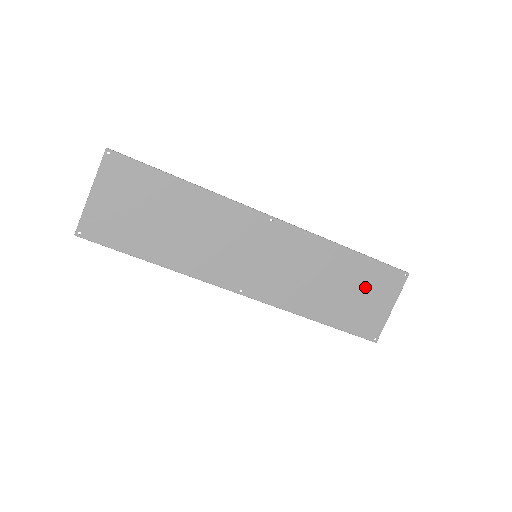
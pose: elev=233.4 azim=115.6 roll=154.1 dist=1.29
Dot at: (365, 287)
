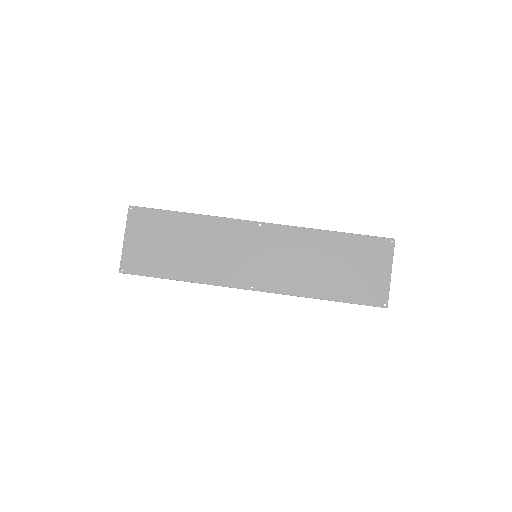
Dot at: (358, 260)
